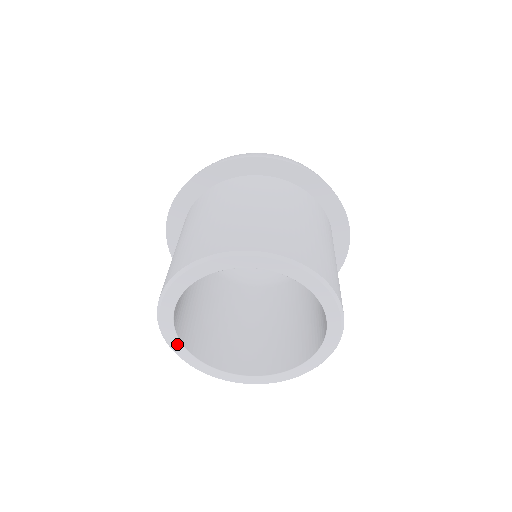
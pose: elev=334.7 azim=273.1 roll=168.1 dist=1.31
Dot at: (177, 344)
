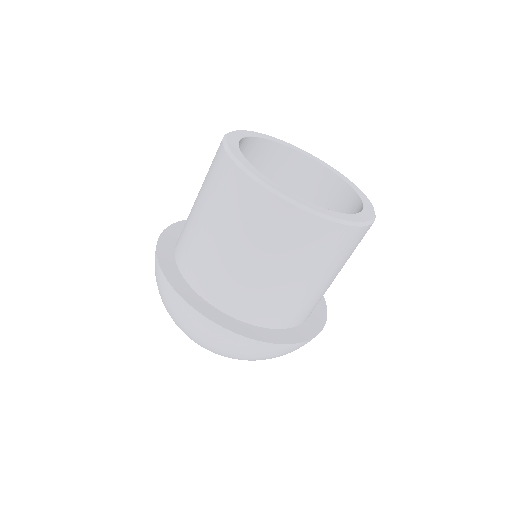
Dot at: (249, 165)
